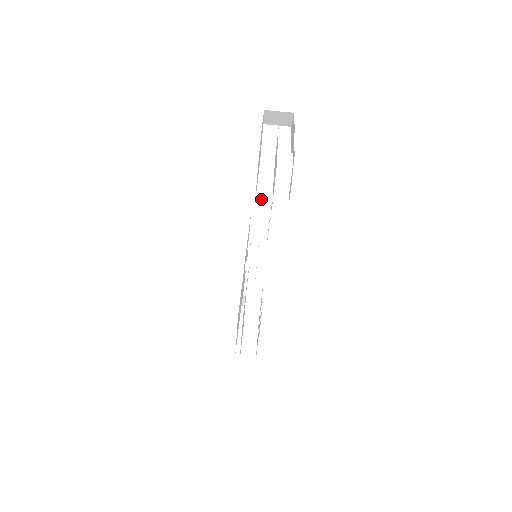
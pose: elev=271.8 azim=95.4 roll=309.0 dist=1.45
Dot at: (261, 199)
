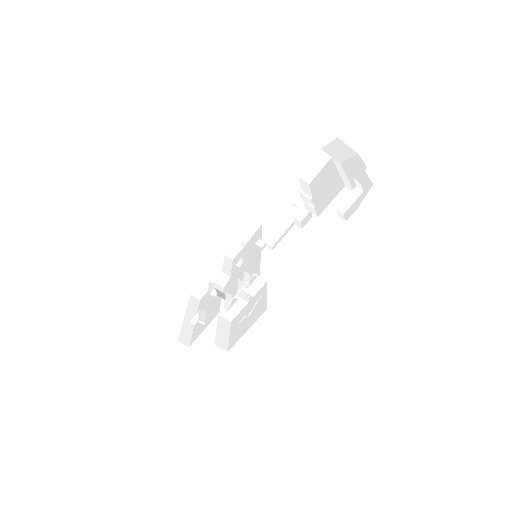
Dot at: (308, 207)
